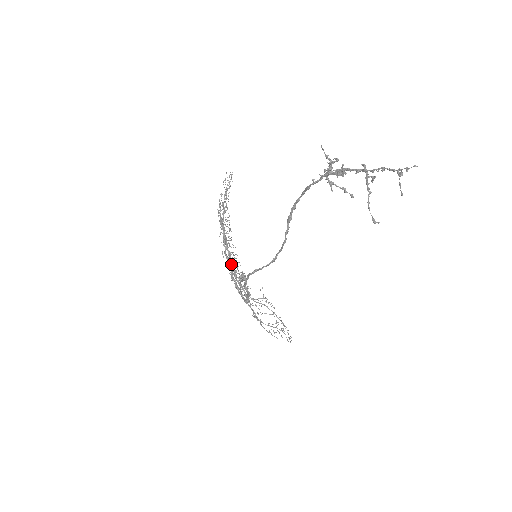
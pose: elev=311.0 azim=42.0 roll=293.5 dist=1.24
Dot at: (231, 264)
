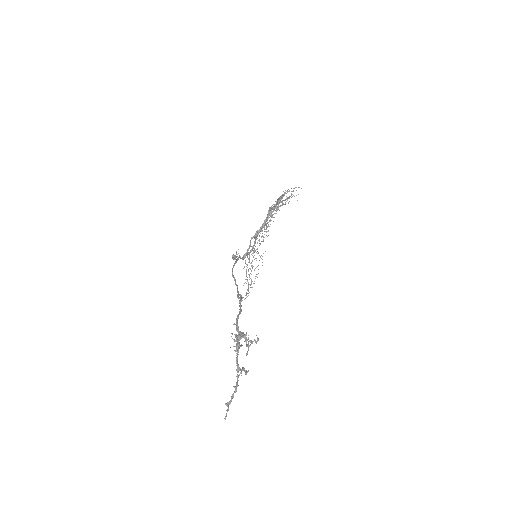
Dot at: (260, 227)
